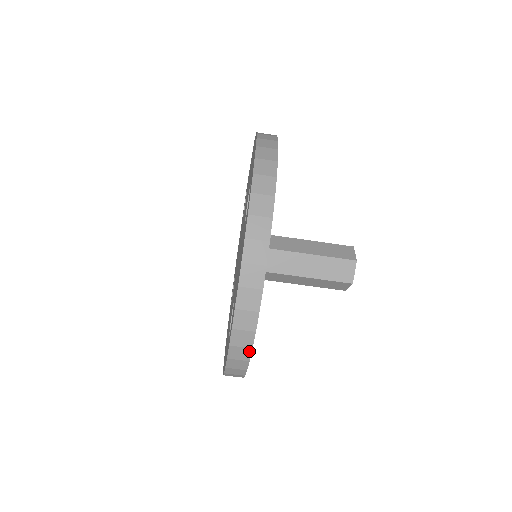
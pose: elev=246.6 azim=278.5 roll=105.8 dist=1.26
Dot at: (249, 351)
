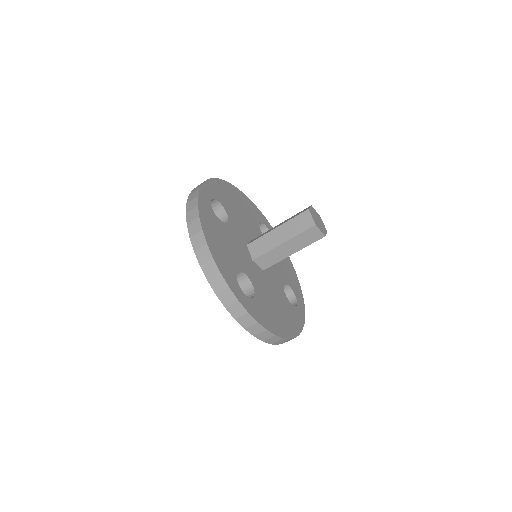
Dot at: (230, 292)
